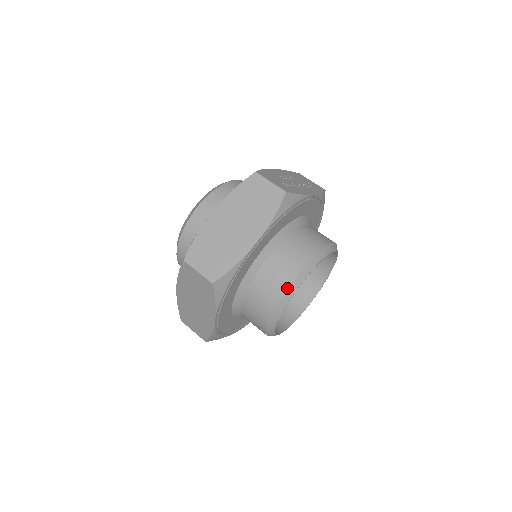
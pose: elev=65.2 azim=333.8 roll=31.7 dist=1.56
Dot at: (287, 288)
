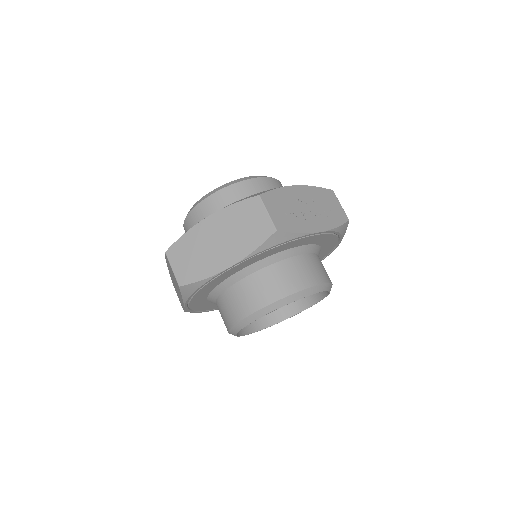
Dot at: (249, 314)
